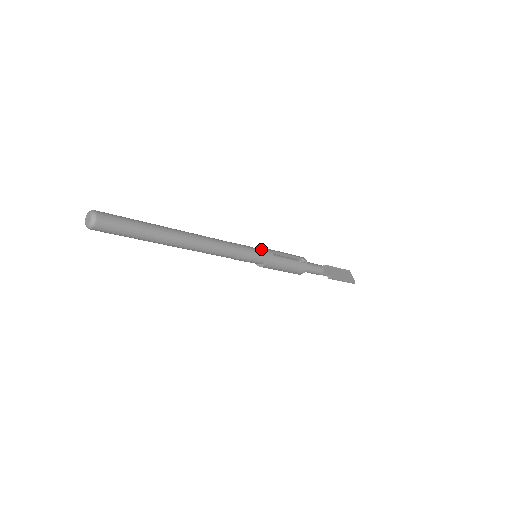
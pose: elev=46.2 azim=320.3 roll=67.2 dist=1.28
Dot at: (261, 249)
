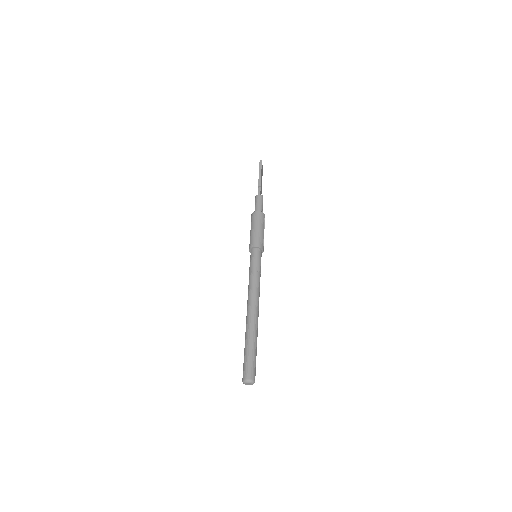
Dot at: (258, 248)
